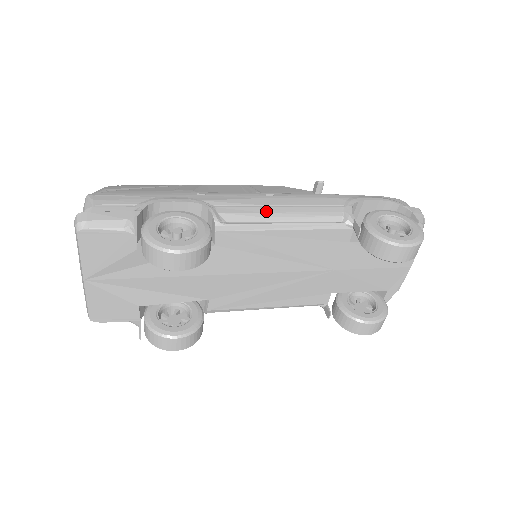
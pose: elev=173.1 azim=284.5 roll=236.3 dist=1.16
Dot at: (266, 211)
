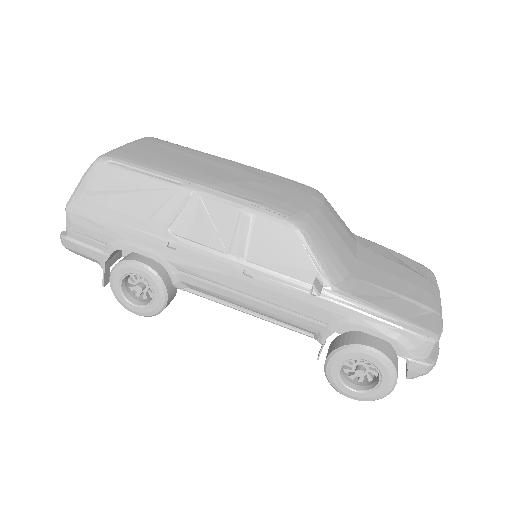
Dot at: (230, 296)
